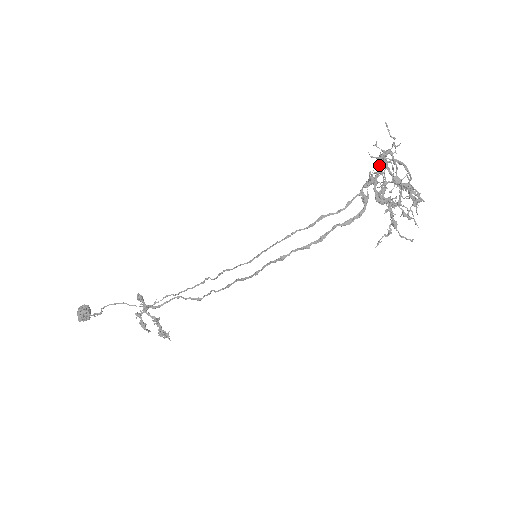
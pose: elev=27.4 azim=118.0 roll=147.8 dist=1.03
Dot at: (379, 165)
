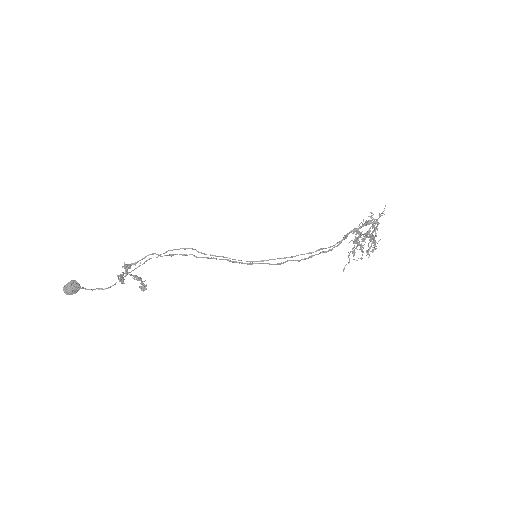
Dot at: (366, 225)
